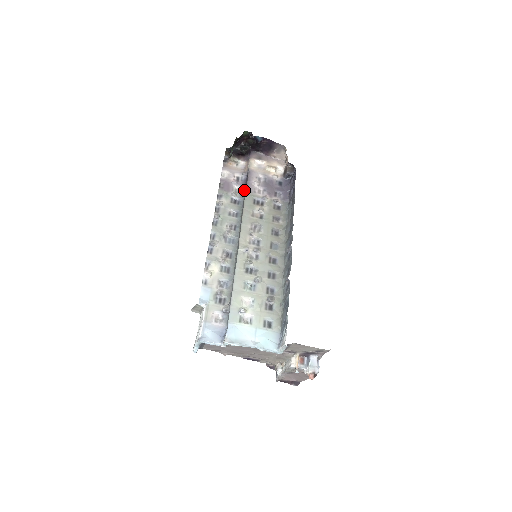
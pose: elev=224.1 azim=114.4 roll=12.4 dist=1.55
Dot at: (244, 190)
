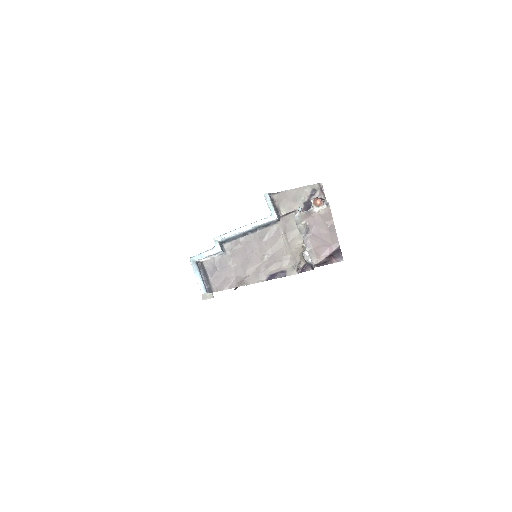
Dot at: occluded
